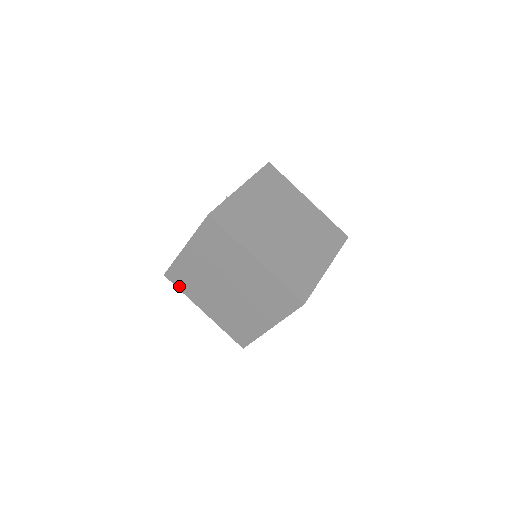
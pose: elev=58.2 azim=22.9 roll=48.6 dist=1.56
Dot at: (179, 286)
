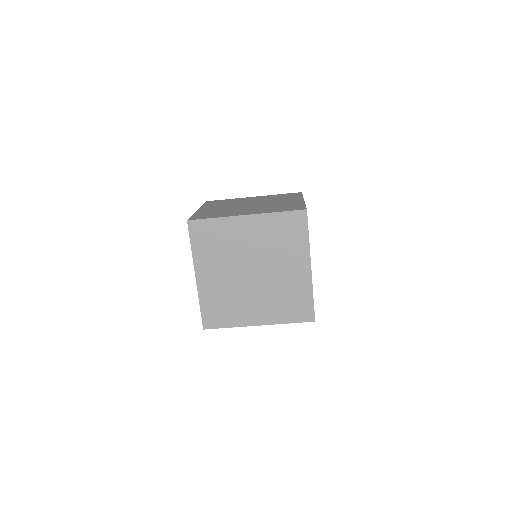
Dot at: (222, 324)
